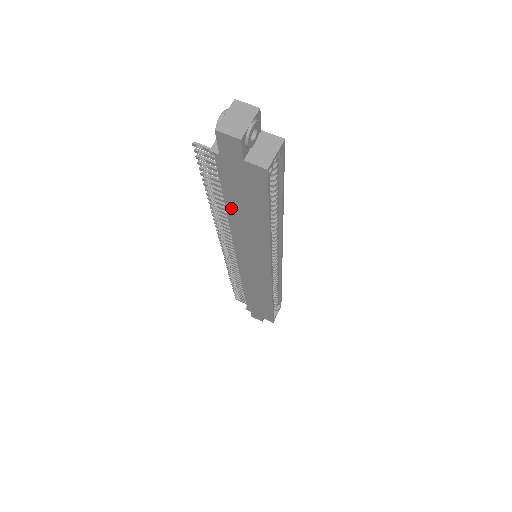
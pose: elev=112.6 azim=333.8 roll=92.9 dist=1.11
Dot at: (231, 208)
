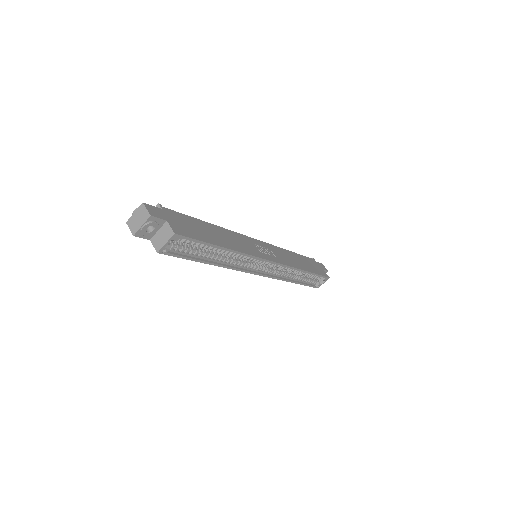
Dot at: occluded
